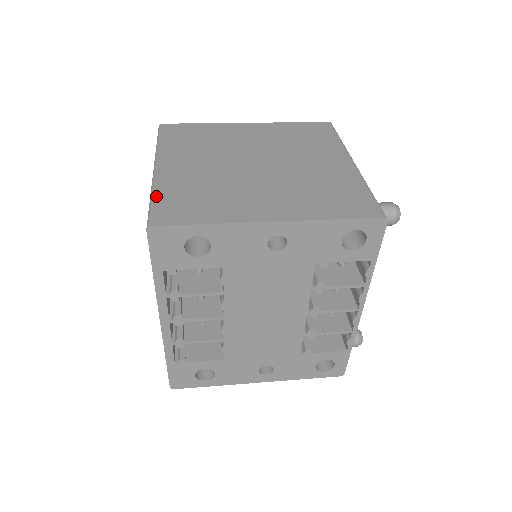
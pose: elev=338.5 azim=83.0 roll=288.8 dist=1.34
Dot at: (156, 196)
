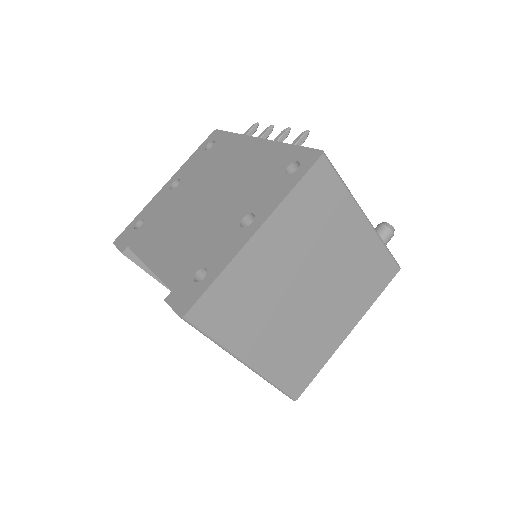
Dot at: (278, 383)
